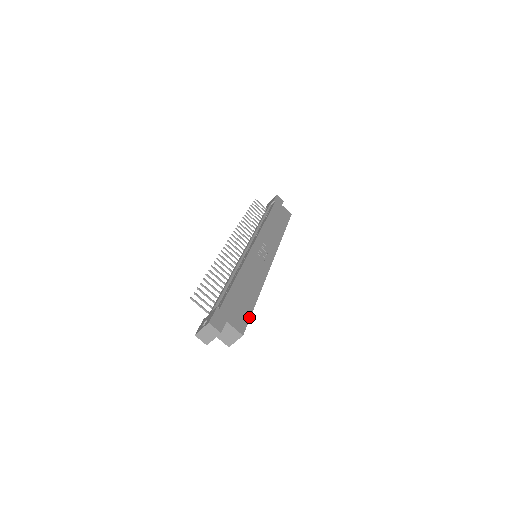
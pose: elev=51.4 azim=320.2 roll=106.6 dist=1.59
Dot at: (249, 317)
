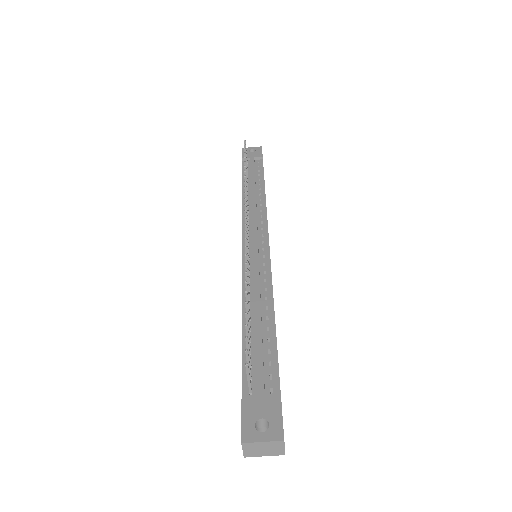
Dot at: occluded
